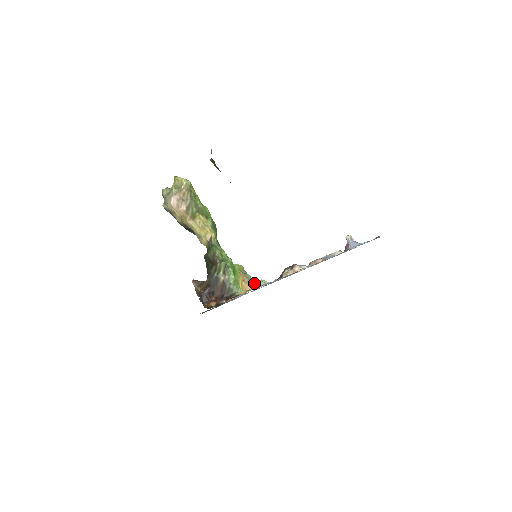
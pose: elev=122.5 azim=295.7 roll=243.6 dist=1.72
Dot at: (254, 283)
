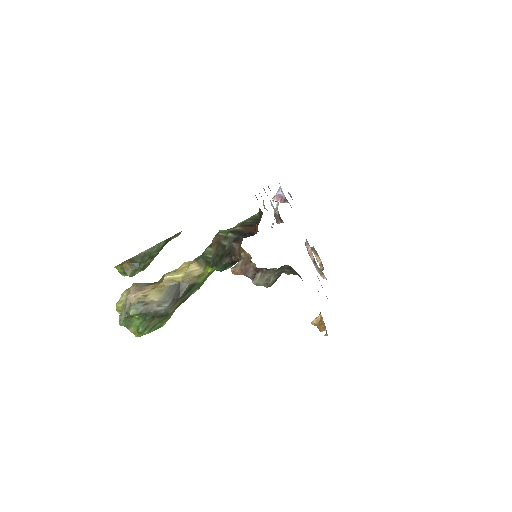
Dot at: occluded
